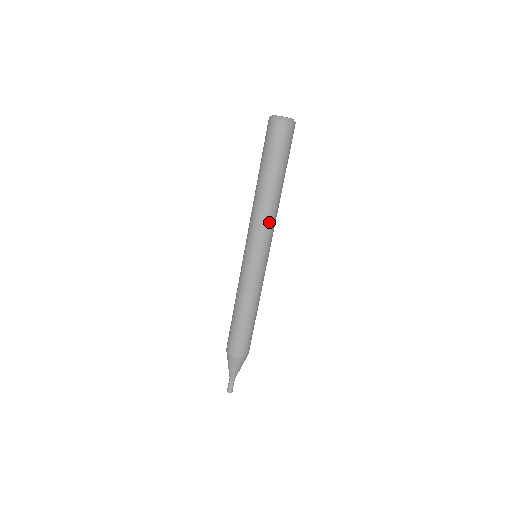
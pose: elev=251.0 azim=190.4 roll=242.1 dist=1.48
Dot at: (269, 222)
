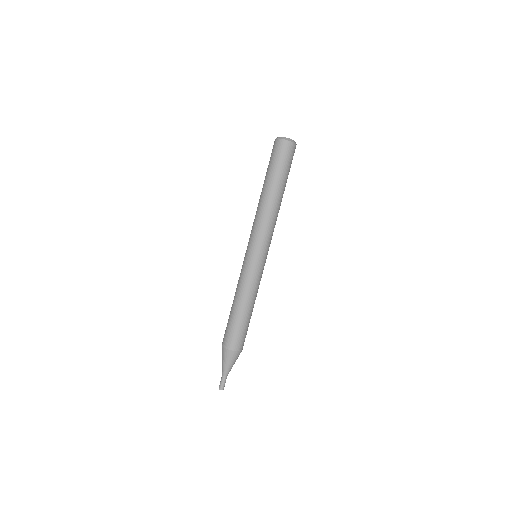
Dot at: (266, 223)
